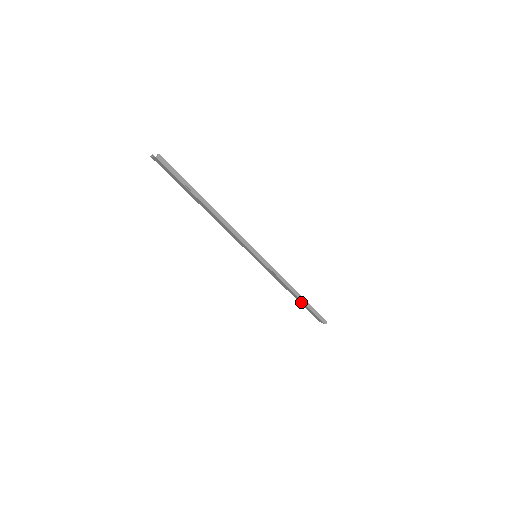
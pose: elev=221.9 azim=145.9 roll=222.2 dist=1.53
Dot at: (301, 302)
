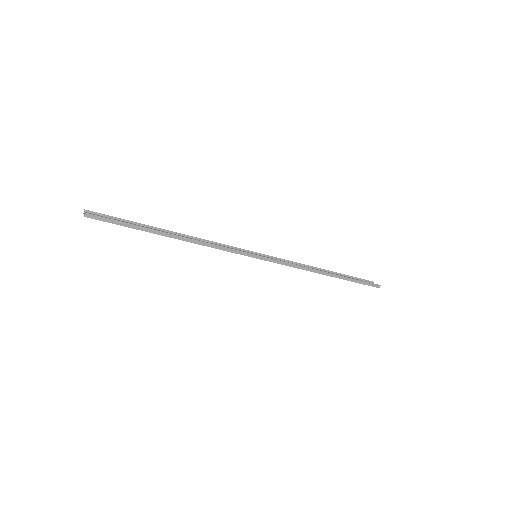
Dot at: occluded
